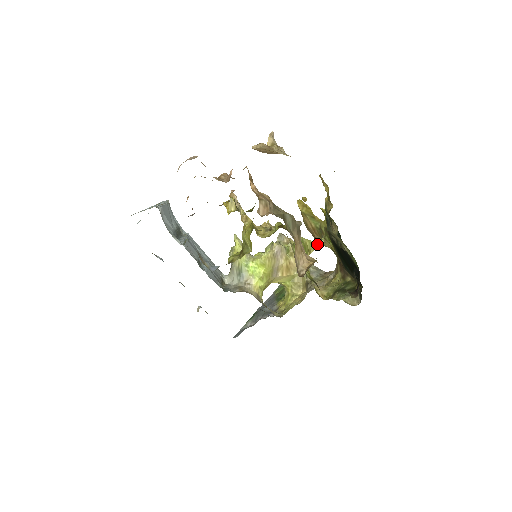
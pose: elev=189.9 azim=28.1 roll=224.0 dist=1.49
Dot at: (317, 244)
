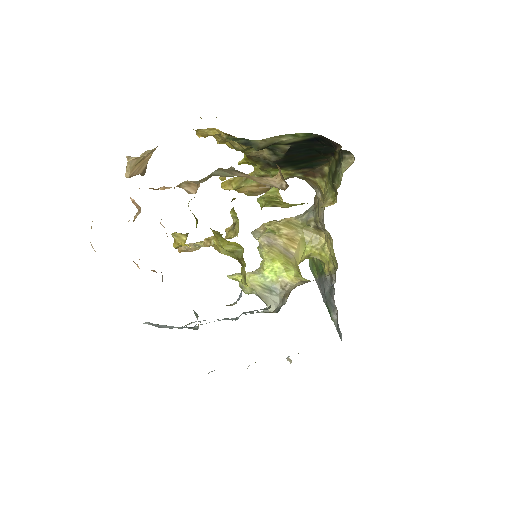
Dot at: (275, 188)
